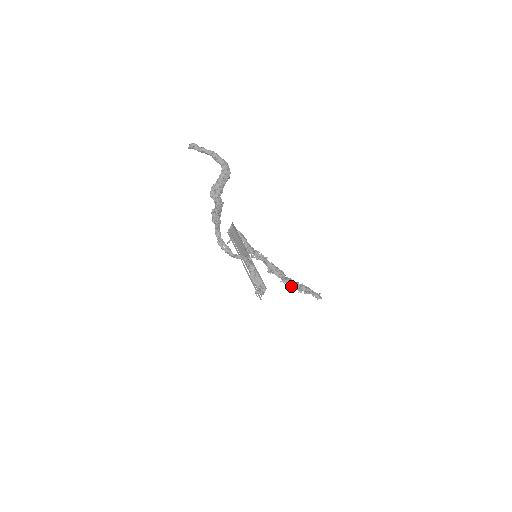
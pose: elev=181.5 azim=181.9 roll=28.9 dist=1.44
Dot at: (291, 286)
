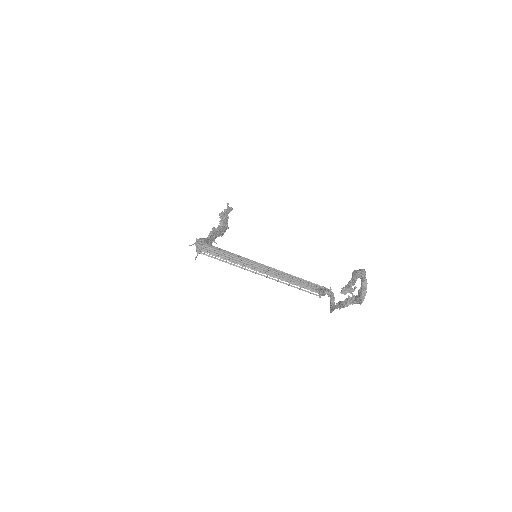
Dot at: occluded
